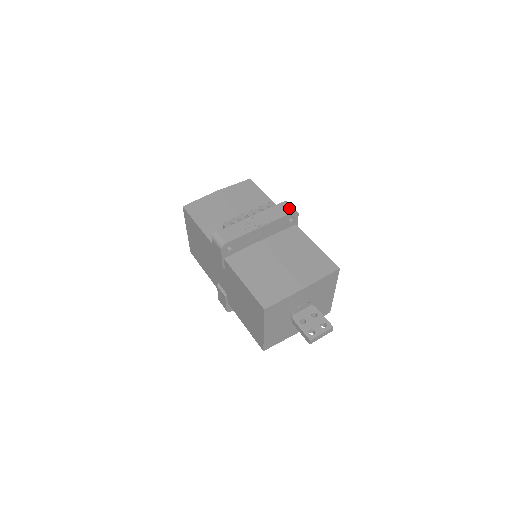
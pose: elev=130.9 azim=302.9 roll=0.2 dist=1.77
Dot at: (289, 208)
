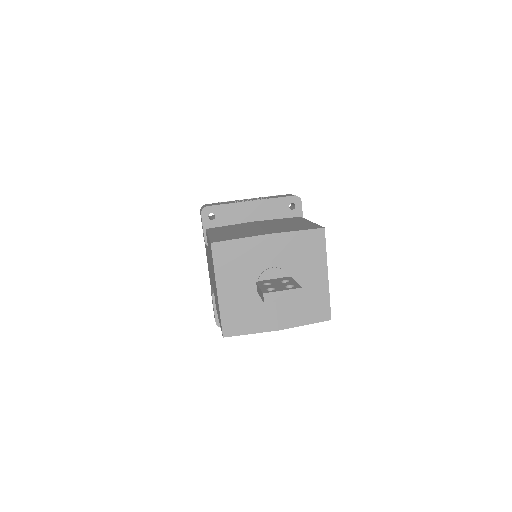
Dot at: (291, 195)
